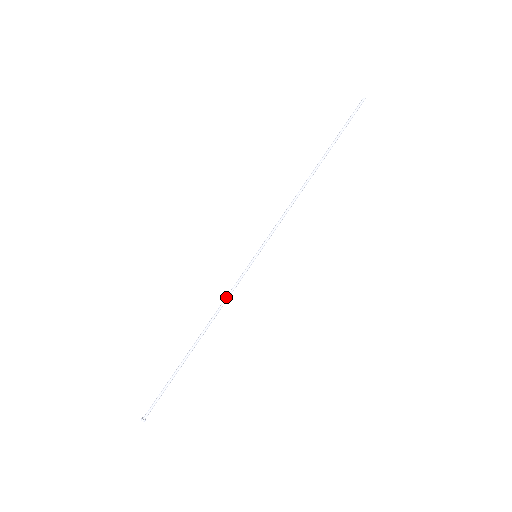
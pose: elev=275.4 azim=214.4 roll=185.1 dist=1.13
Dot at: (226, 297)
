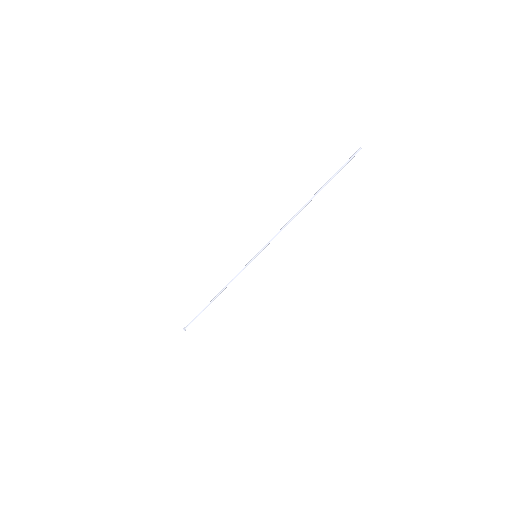
Dot at: (234, 277)
